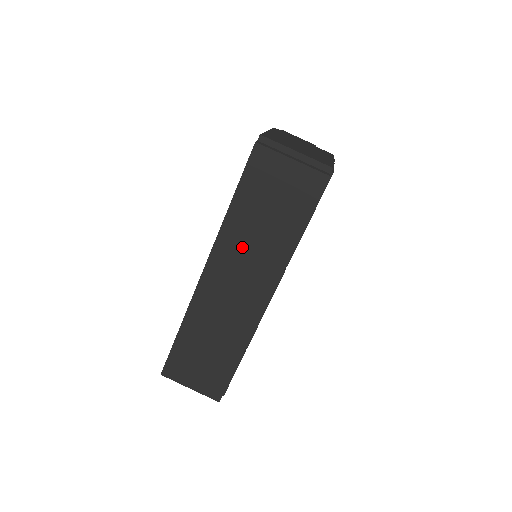
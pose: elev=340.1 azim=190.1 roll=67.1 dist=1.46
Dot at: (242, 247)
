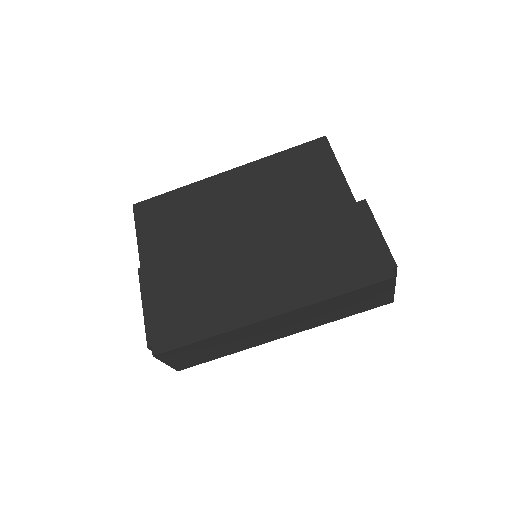
Dot at: (312, 314)
